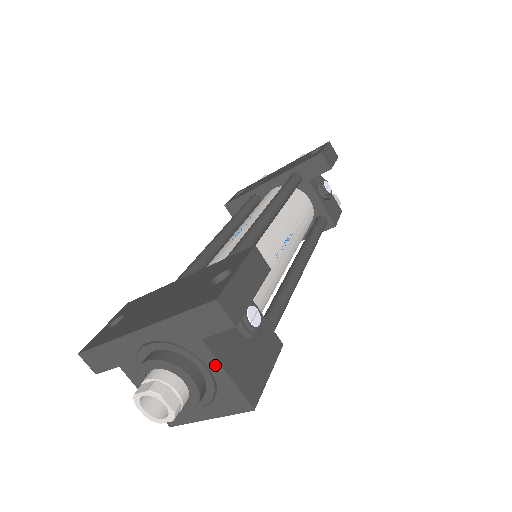
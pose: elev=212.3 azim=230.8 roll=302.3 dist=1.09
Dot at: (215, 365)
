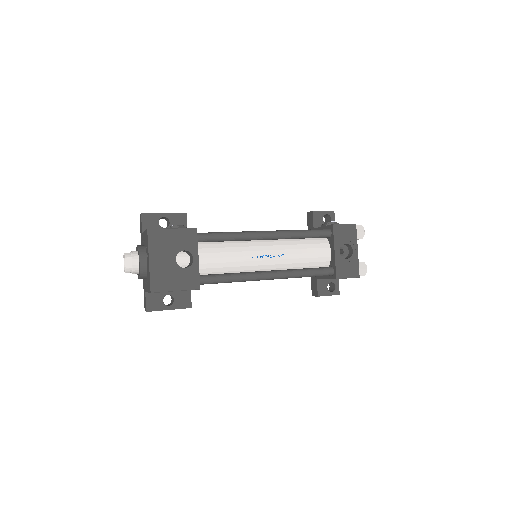
Dot at: (144, 235)
